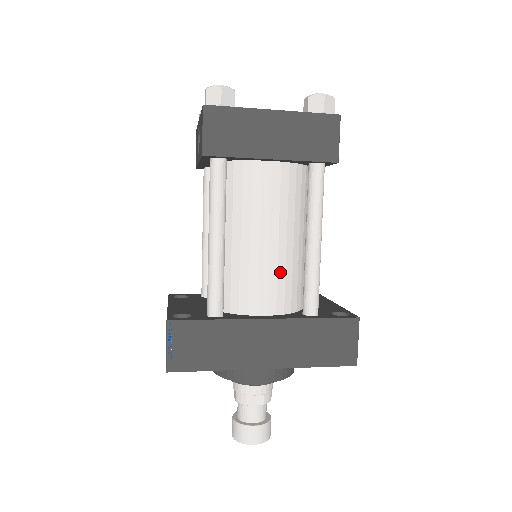
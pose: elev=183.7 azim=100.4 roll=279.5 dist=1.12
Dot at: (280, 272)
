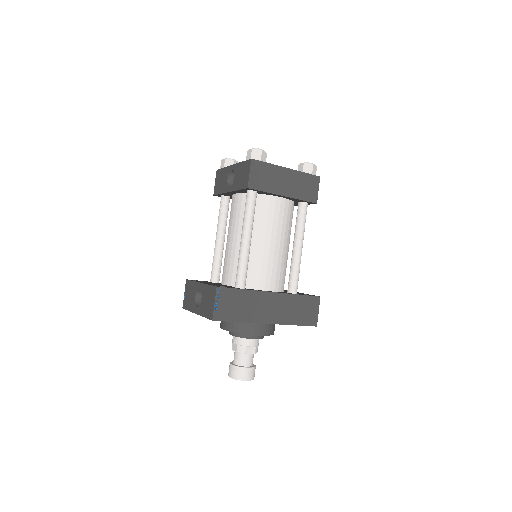
Dot at: (279, 265)
